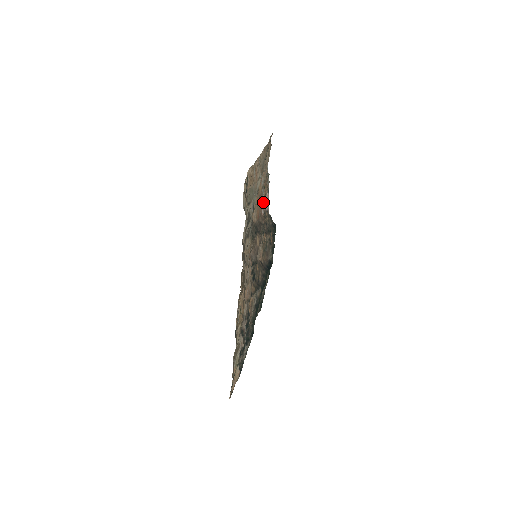
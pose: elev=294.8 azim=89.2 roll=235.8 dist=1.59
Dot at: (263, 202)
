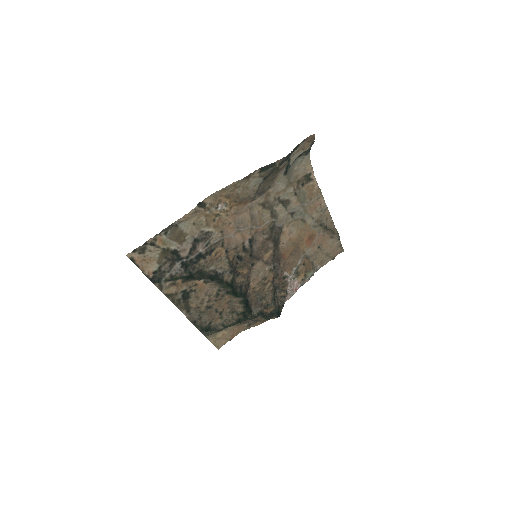
Dot at: (293, 273)
